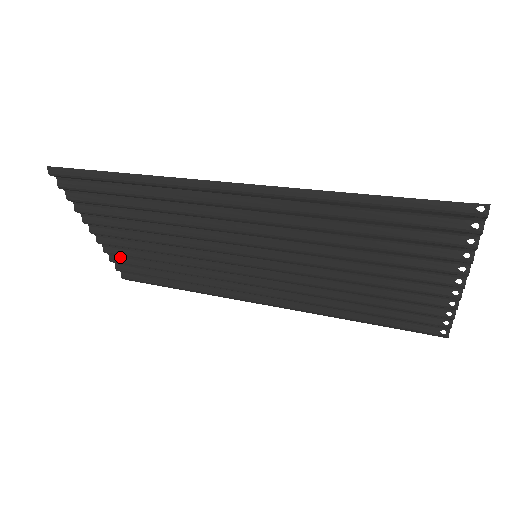
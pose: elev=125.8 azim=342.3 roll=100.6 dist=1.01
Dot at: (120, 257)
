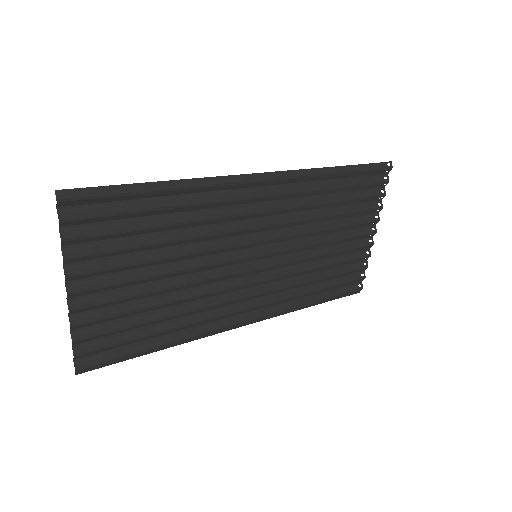
Dot at: (89, 328)
